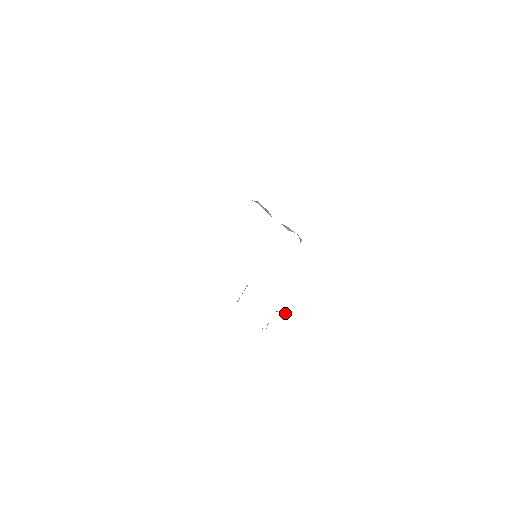
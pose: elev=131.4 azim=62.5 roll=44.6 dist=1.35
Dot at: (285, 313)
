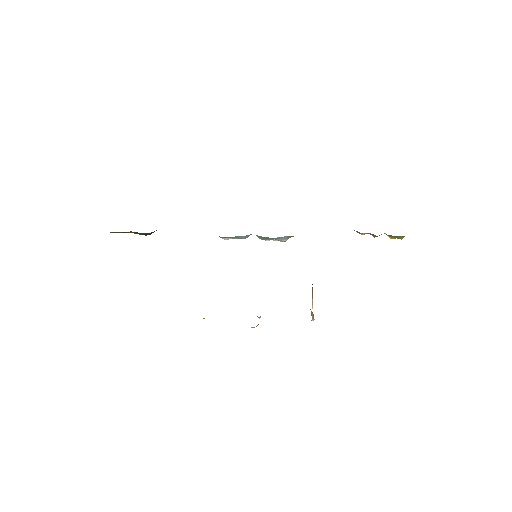
Dot at: occluded
